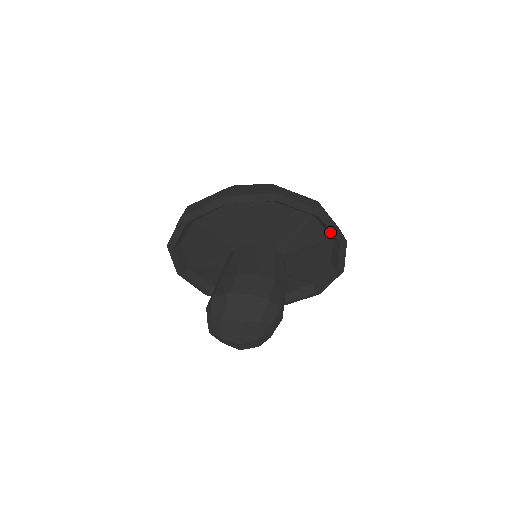
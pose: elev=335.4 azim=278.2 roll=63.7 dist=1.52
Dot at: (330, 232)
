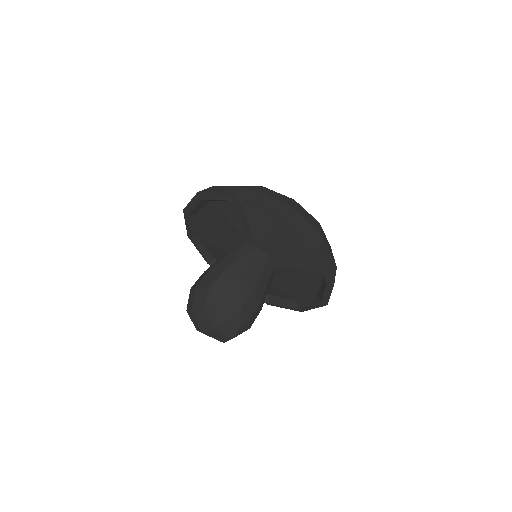
Dot at: (262, 212)
